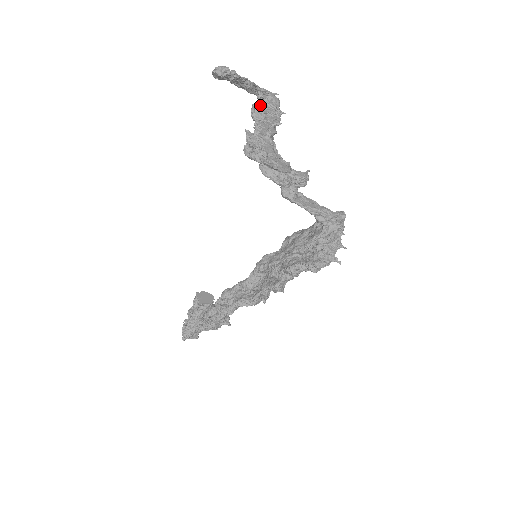
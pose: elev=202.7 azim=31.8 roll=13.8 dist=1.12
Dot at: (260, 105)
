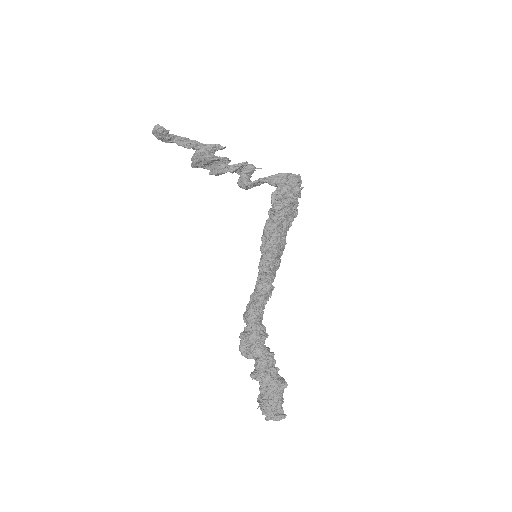
Dot at: occluded
